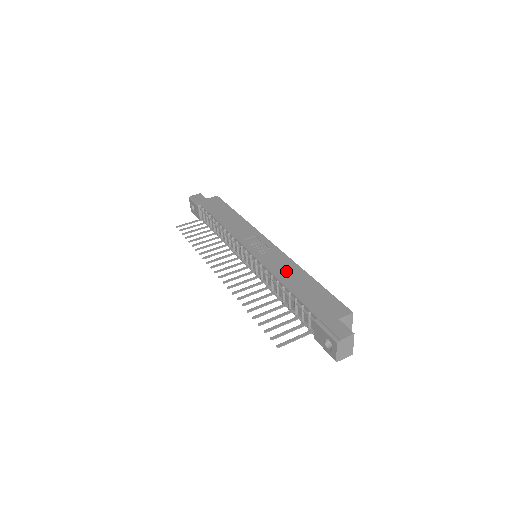
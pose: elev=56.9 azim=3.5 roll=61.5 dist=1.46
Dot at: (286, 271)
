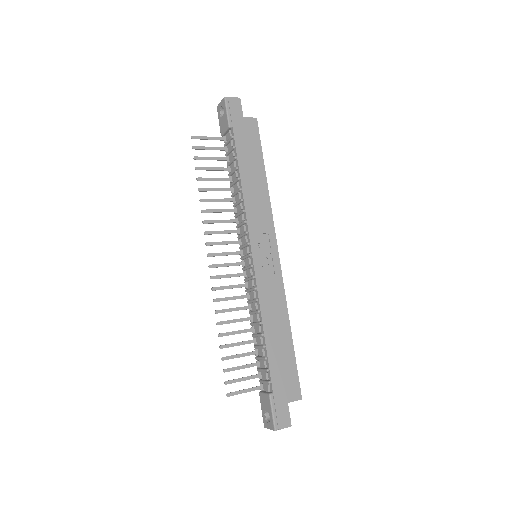
Dot at: (274, 313)
